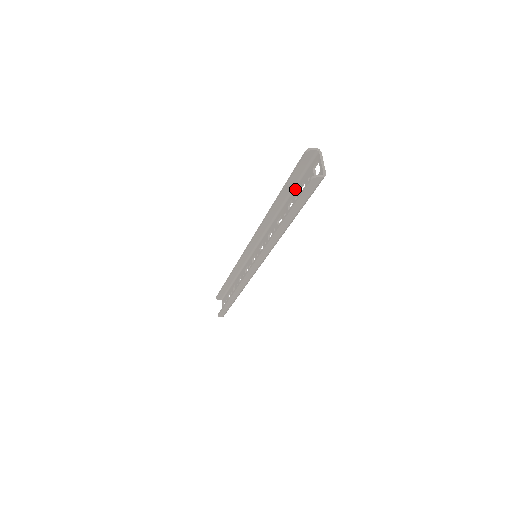
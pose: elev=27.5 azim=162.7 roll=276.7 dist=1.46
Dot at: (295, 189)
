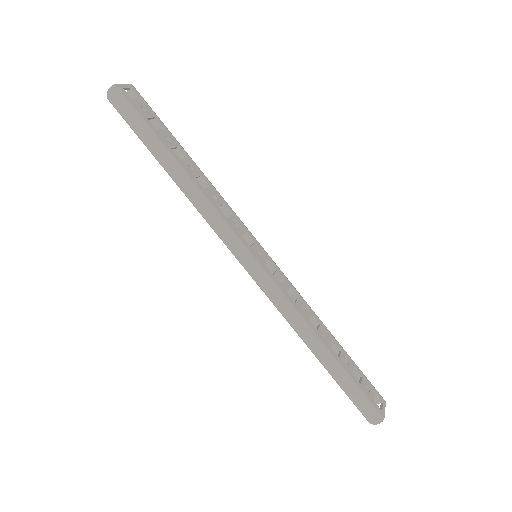
Dot at: (170, 138)
